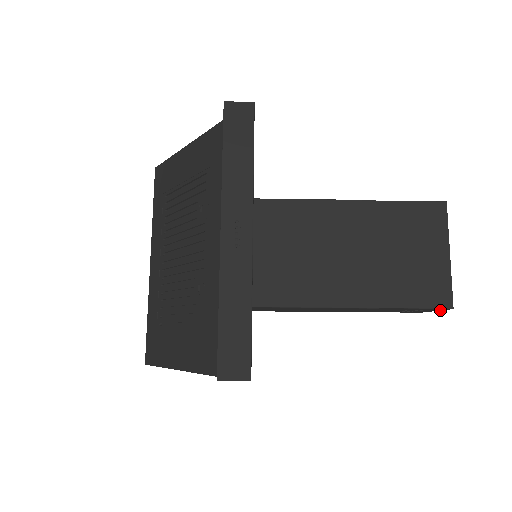
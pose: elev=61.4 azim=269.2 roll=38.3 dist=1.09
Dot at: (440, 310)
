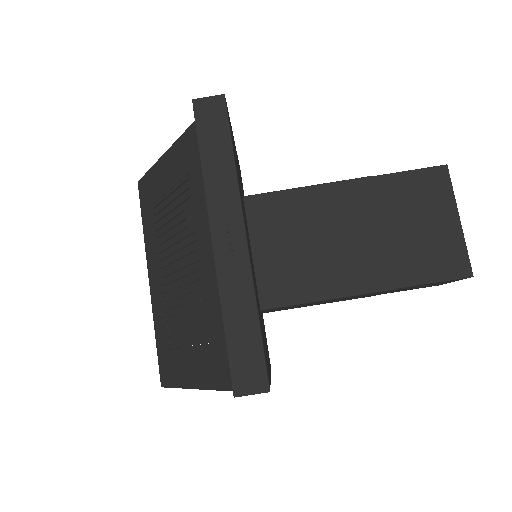
Dot at: occluded
